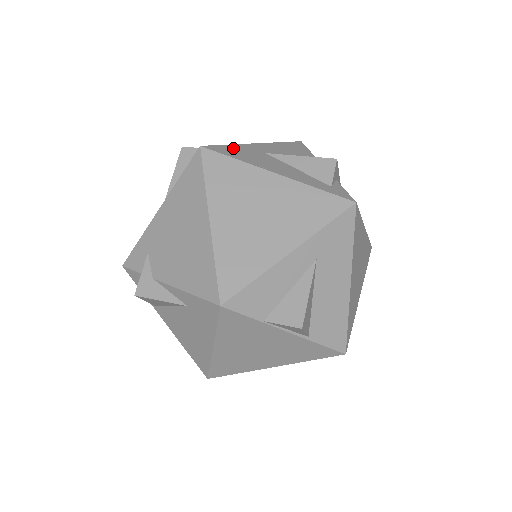
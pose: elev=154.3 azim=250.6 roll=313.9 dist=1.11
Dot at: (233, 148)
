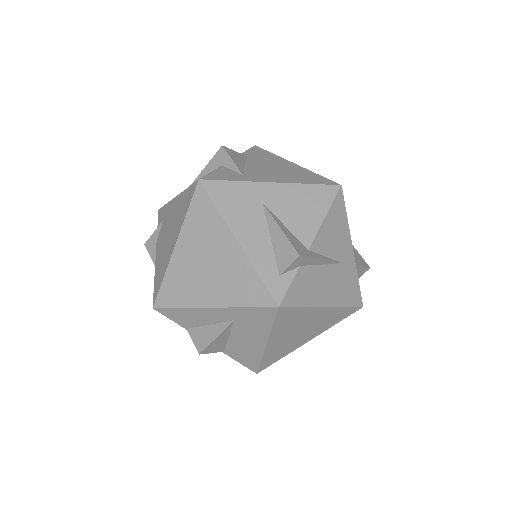
Dot at: (232, 188)
